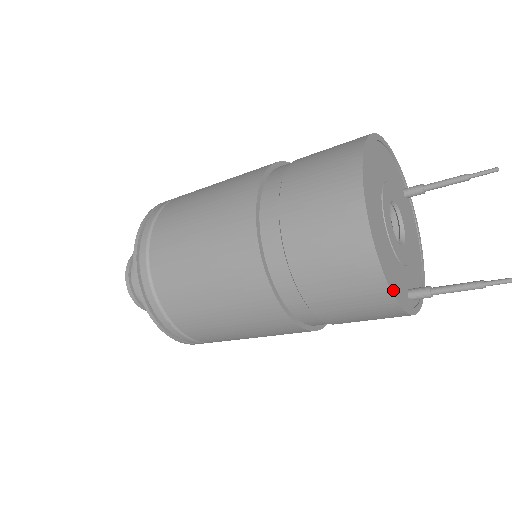
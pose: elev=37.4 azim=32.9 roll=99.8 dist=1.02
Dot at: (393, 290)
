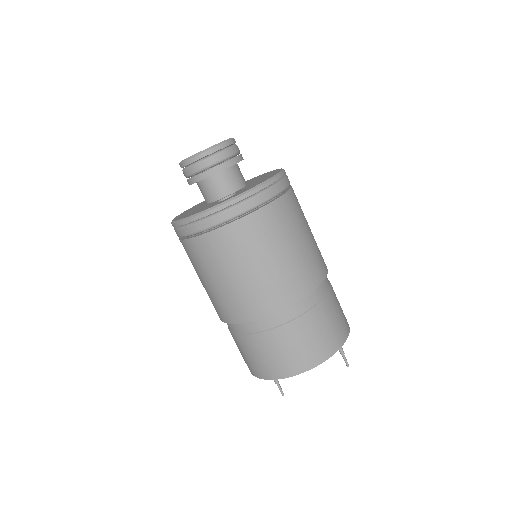
Dot at: occluded
